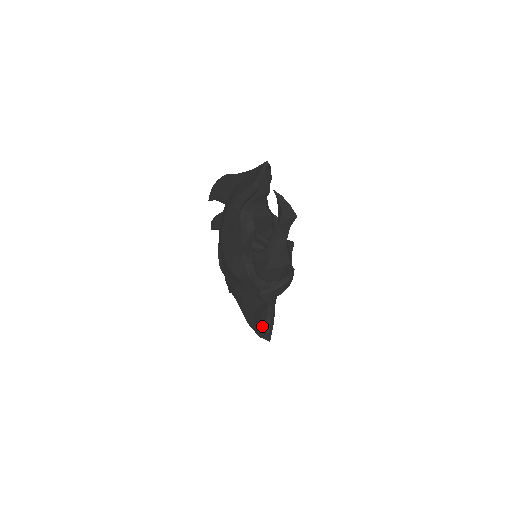
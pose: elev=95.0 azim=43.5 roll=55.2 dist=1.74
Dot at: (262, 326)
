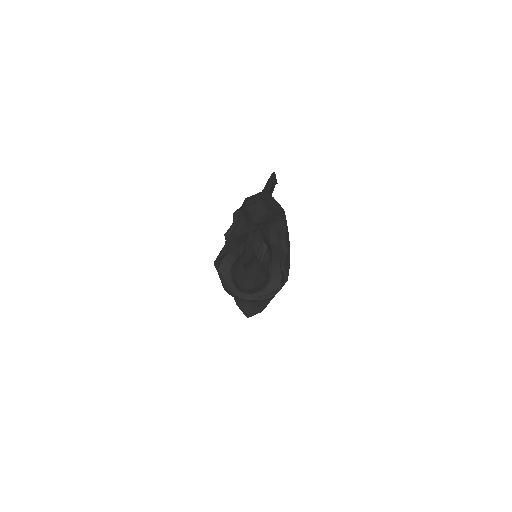
Dot at: (249, 303)
